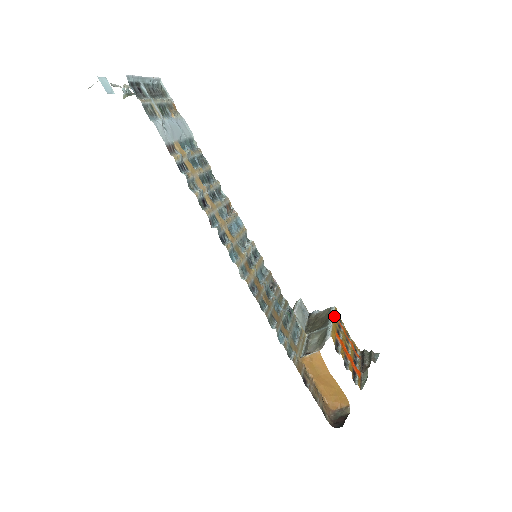
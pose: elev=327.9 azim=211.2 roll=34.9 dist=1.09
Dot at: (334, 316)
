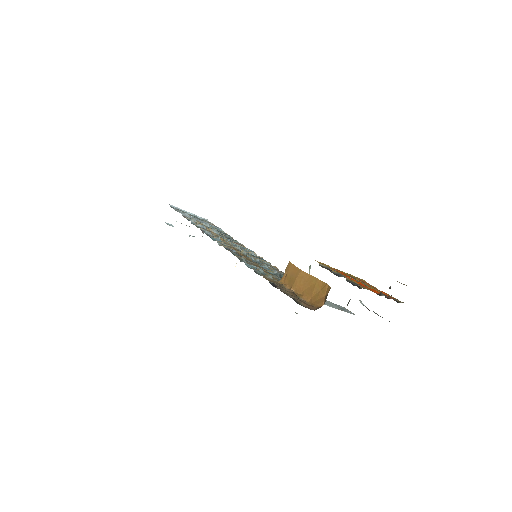
Dot at: (348, 274)
